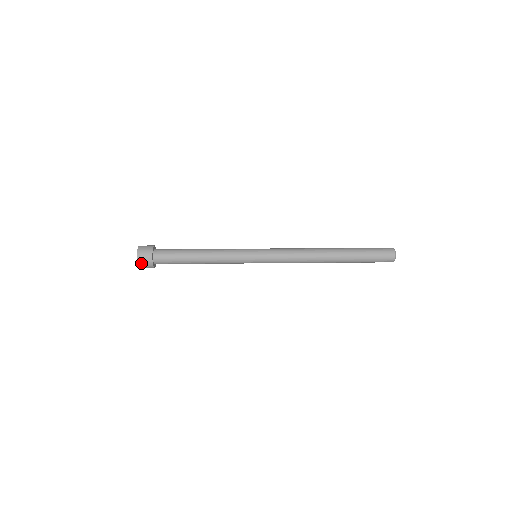
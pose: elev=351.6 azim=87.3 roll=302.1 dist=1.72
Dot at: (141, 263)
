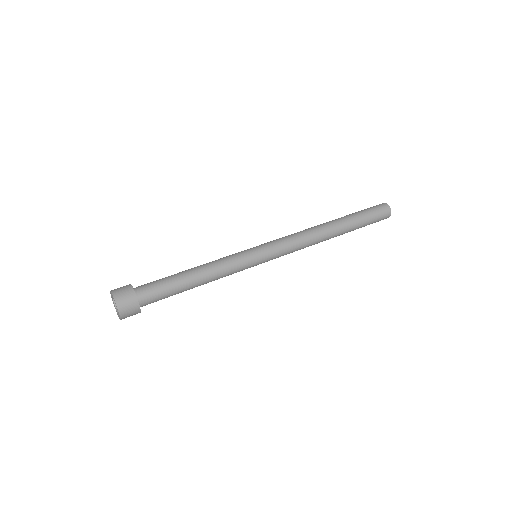
Dot at: occluded
